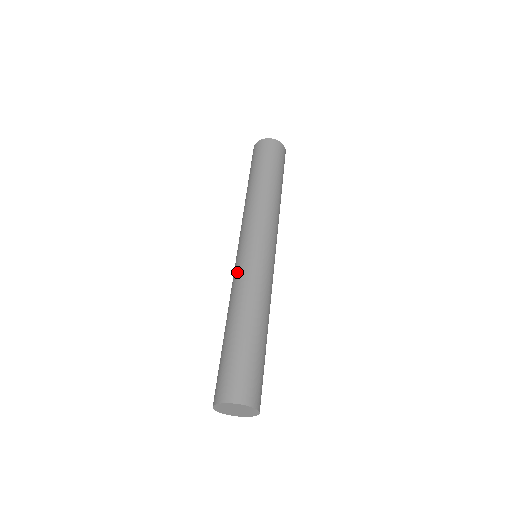
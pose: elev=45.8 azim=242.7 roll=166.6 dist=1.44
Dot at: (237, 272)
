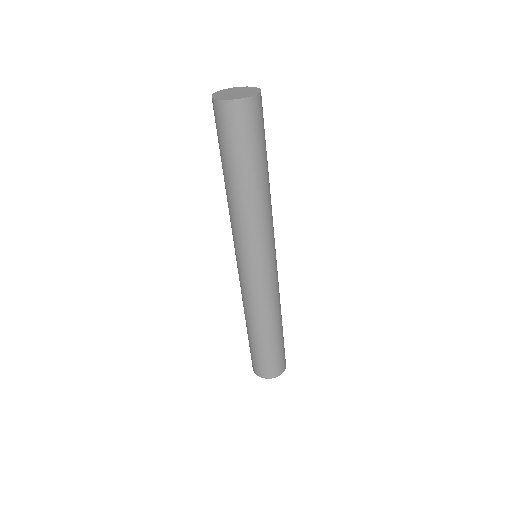
Dot at: occluded
